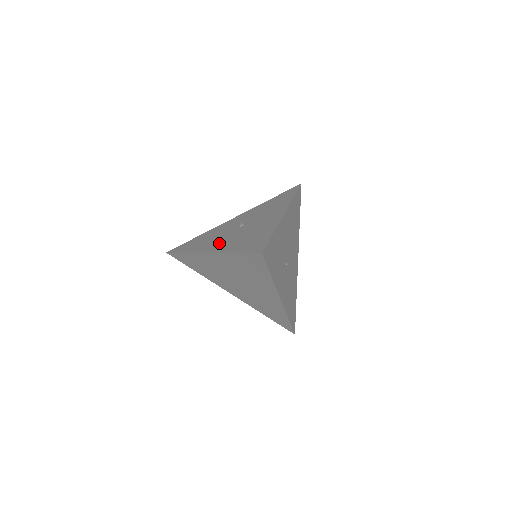
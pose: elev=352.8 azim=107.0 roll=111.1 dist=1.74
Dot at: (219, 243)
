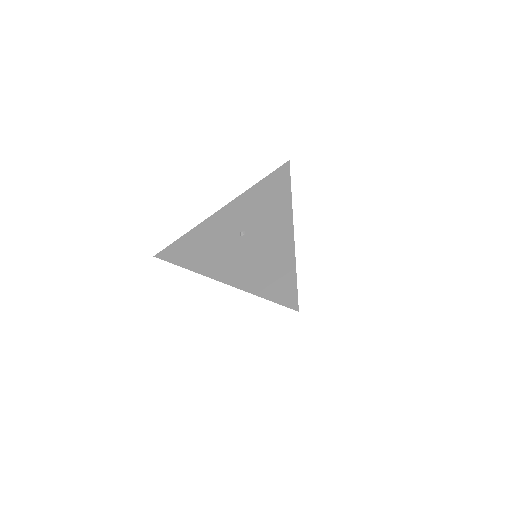
Dot at: (227, 266)
